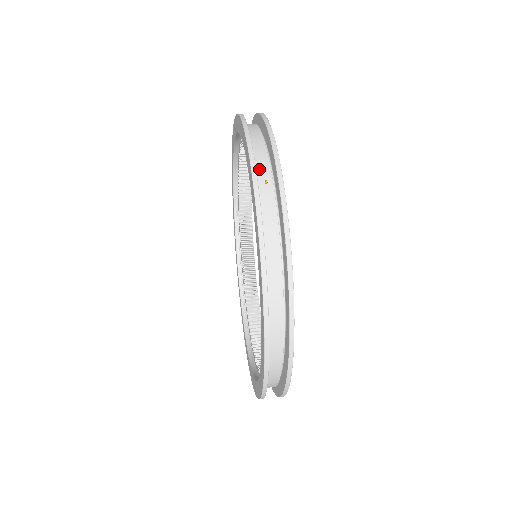
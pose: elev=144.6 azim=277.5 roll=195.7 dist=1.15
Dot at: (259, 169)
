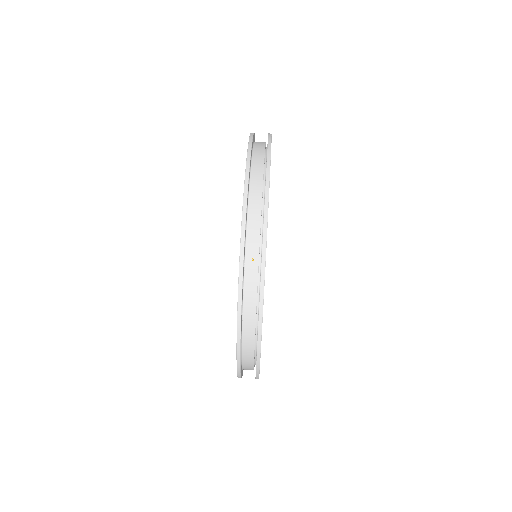
Dot at: (249, 244)
